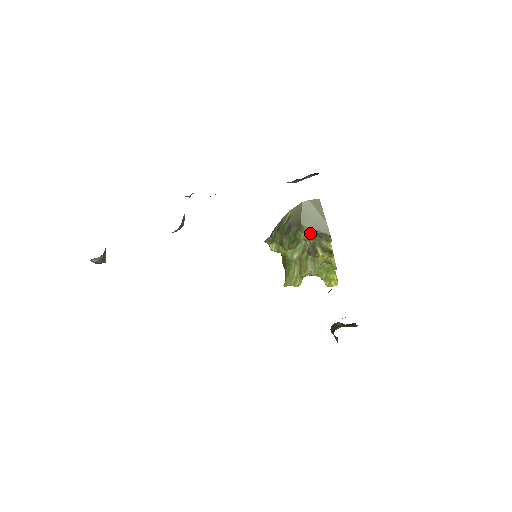
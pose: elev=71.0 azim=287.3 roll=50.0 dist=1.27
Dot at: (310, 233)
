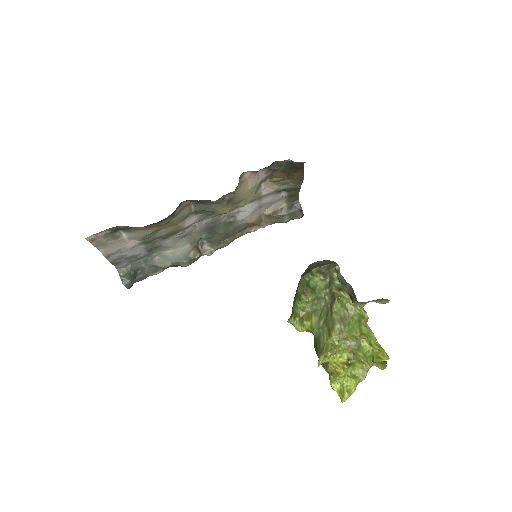
Dot at: (318, 269)
